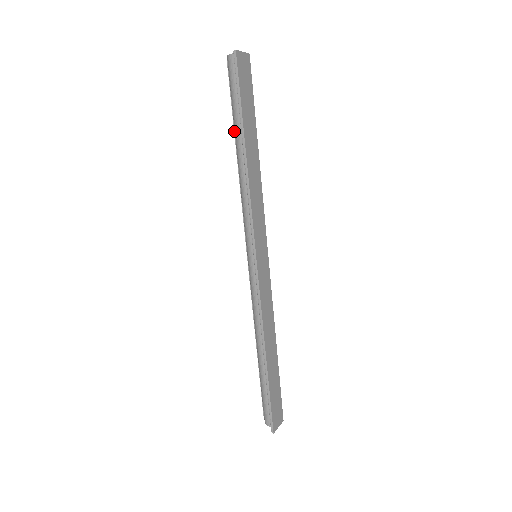
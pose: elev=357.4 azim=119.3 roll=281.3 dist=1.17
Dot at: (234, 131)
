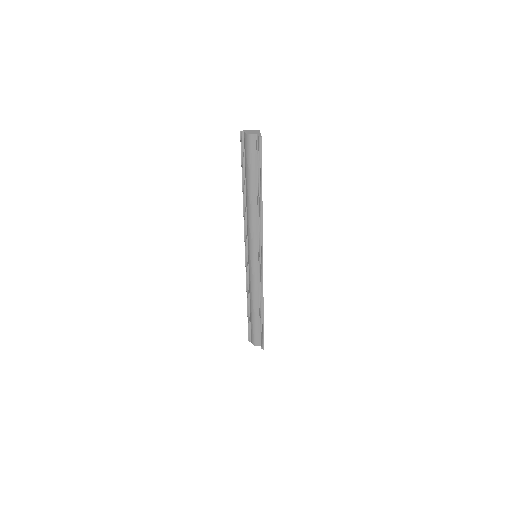
Dot at: (242, 179)
